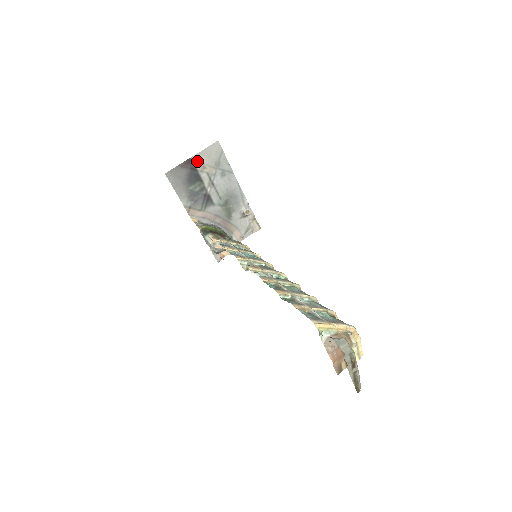
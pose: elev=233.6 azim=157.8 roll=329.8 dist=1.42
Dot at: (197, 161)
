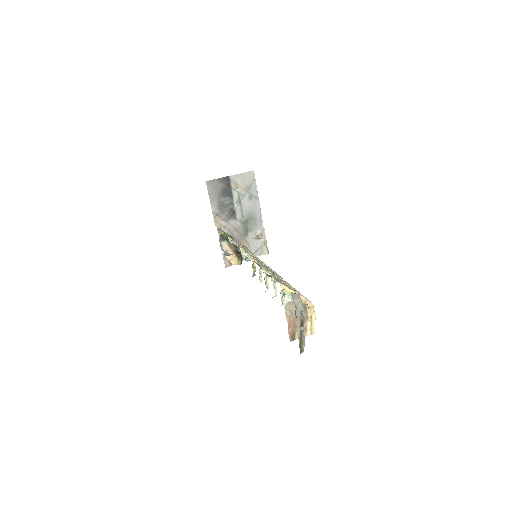
Dot at: (233, 180)
